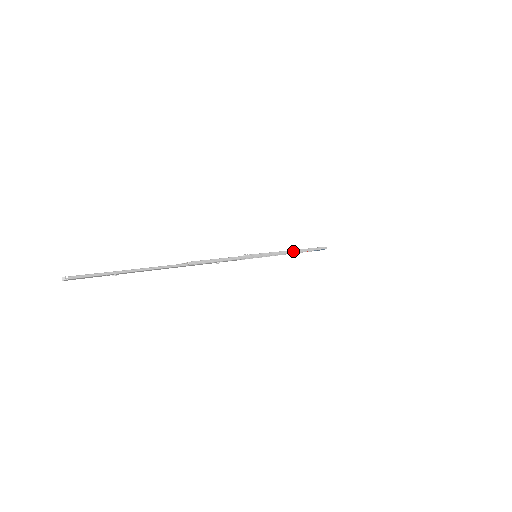
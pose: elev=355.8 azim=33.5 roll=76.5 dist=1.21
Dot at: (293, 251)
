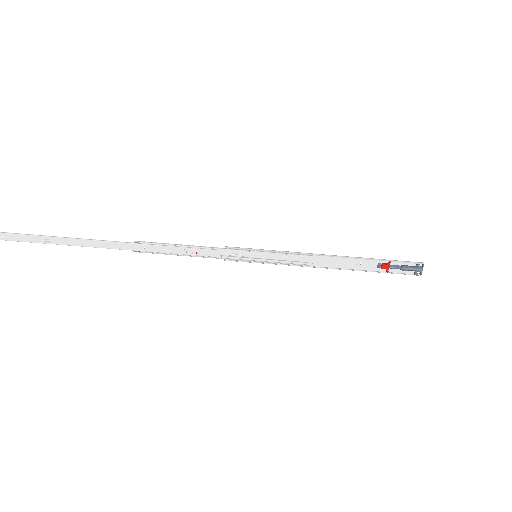
Dot at: (330, 255)
